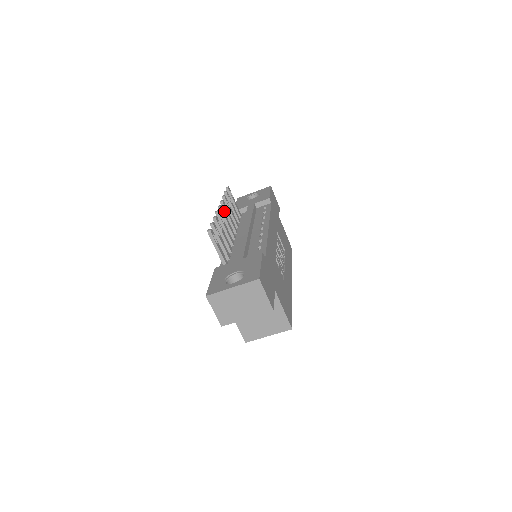
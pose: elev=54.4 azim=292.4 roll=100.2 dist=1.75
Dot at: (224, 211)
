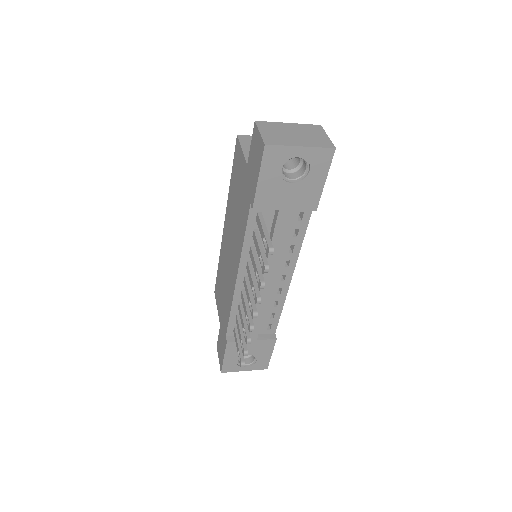
Dot at: (254, 294)
